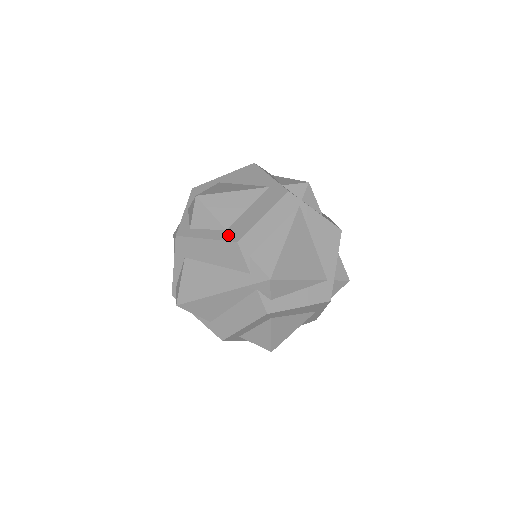
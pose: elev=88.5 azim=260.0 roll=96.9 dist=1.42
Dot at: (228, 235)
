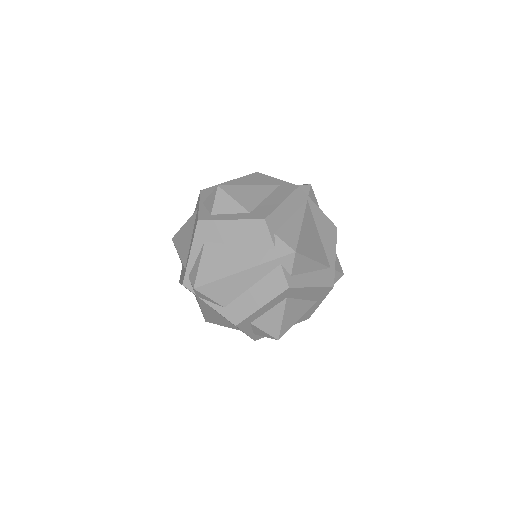
Dot at: (253, 215)
